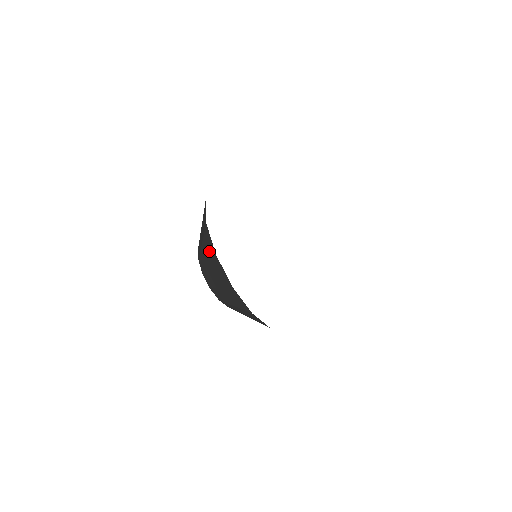
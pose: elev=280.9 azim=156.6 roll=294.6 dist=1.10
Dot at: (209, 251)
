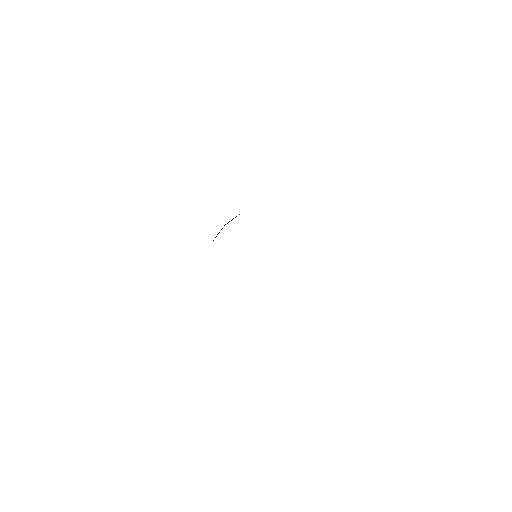
Dot at: occluded
